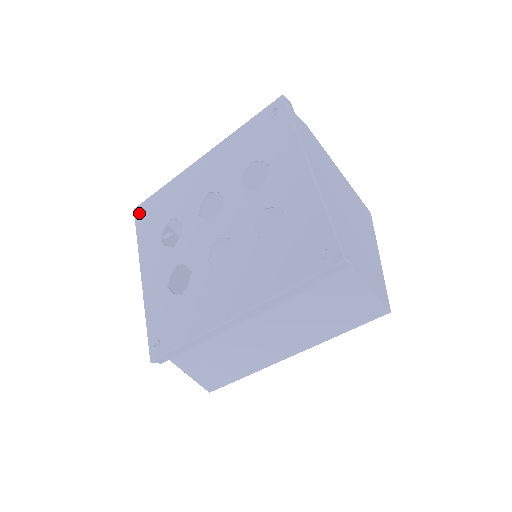
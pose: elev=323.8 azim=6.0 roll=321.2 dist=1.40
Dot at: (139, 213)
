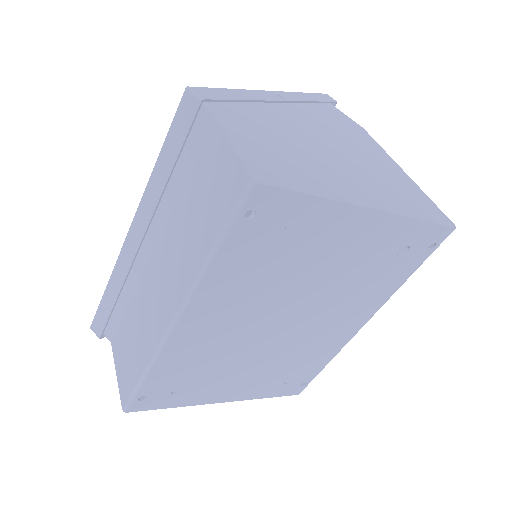
Dot at: occluded
